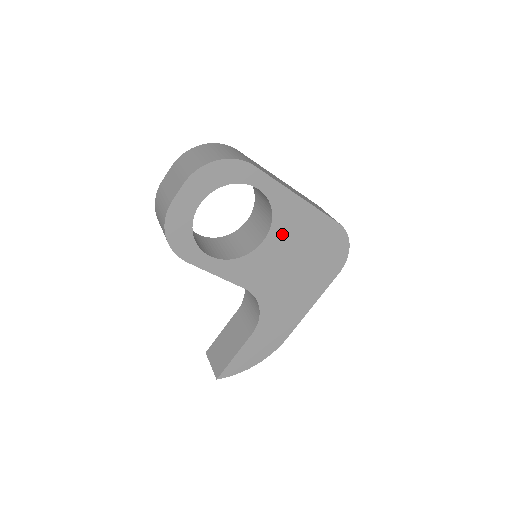
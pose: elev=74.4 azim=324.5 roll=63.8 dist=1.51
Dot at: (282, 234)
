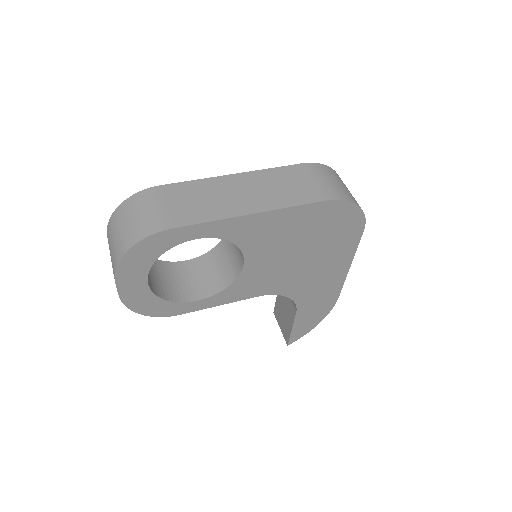
Dot at: (261, 247)
